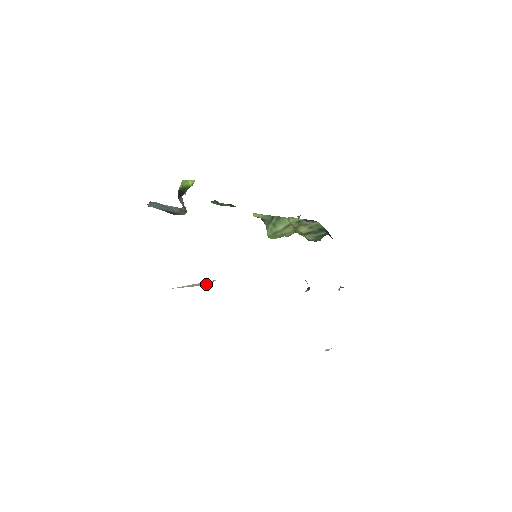
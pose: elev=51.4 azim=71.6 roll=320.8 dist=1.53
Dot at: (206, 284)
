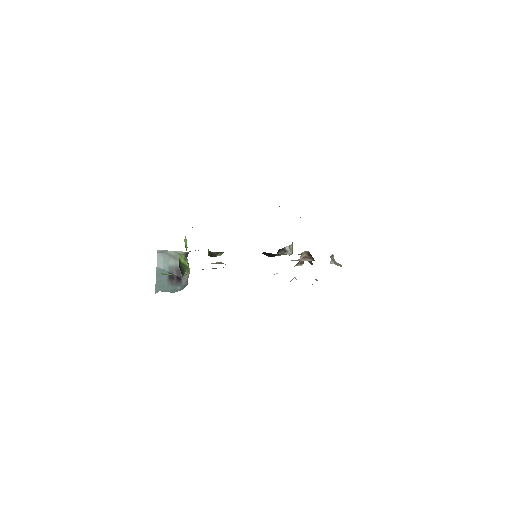
Dot at: occluded
